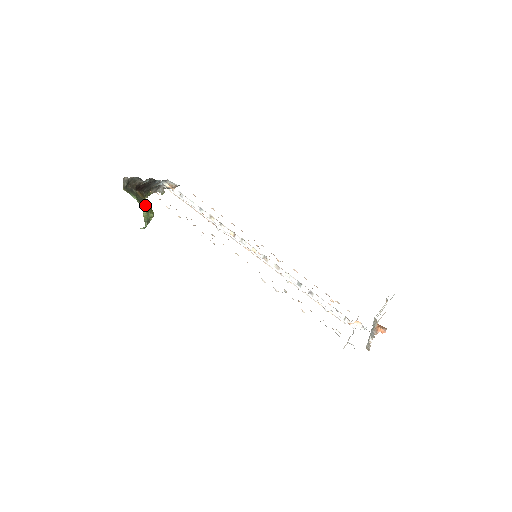
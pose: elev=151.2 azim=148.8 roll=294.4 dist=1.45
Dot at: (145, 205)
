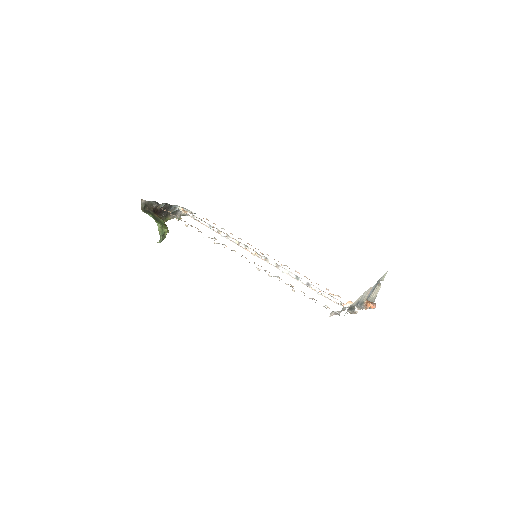
Dot at: (160, 222)
